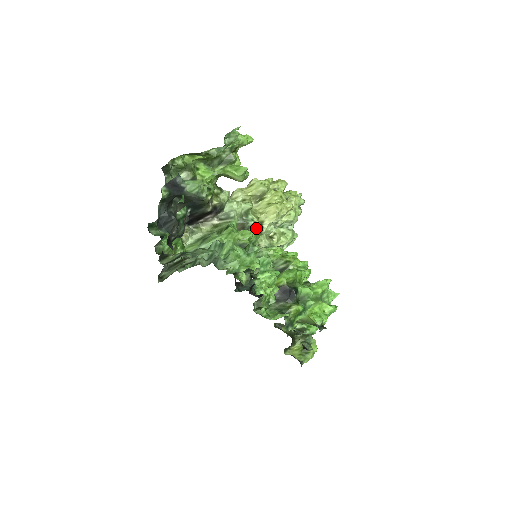
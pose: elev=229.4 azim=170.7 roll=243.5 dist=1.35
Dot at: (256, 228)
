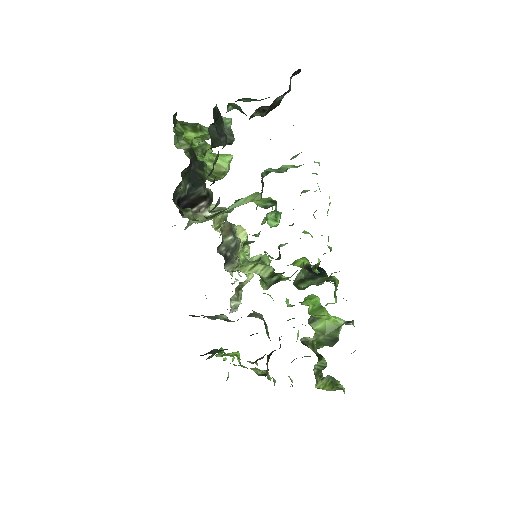
Dot at: occluded
